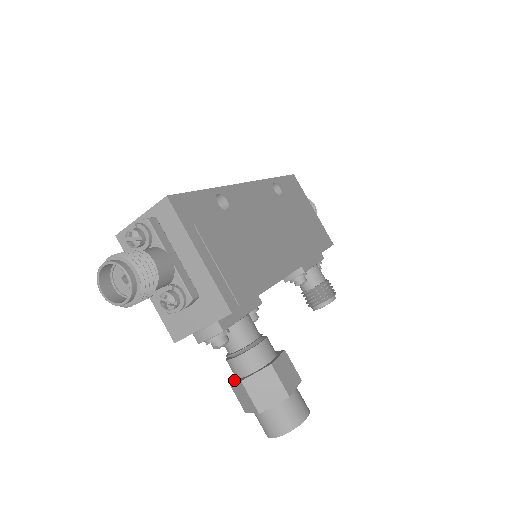
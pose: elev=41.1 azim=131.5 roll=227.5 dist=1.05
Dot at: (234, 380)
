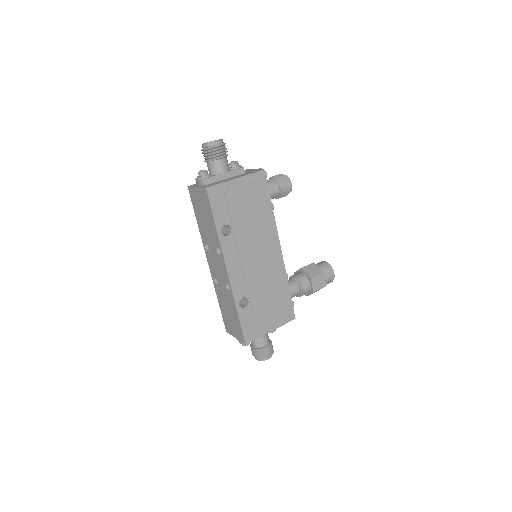
Dot at: occluded
